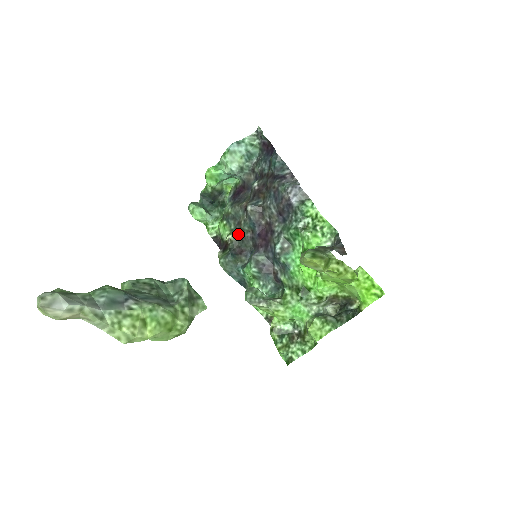
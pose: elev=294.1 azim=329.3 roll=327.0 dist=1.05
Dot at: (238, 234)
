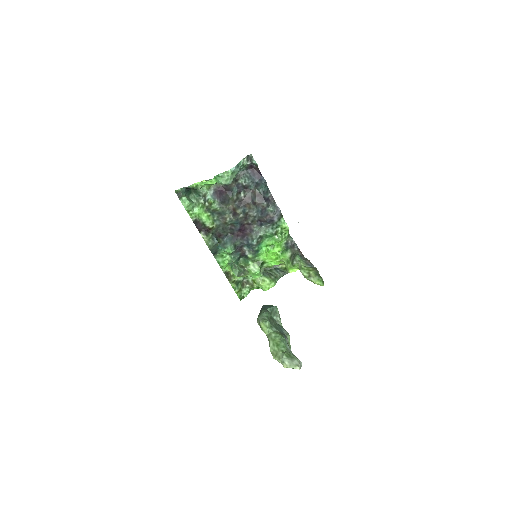
Dot at: (220, 224)
